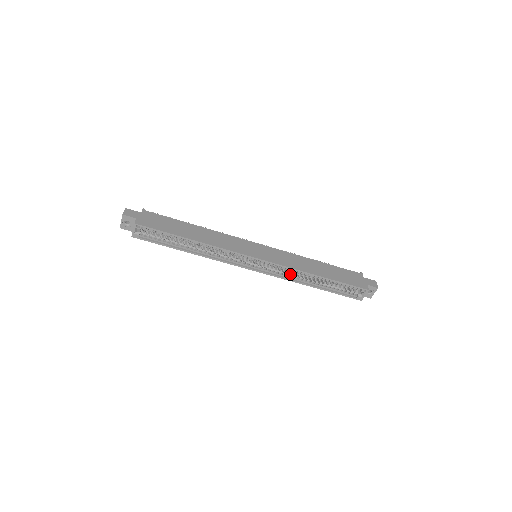
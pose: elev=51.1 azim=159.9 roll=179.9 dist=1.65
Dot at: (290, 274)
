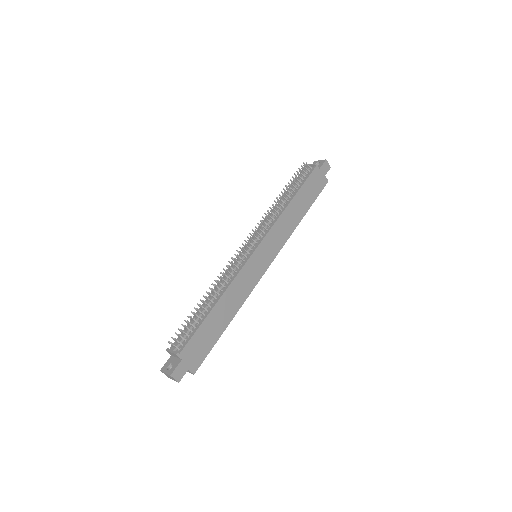
Dot at: occluded
